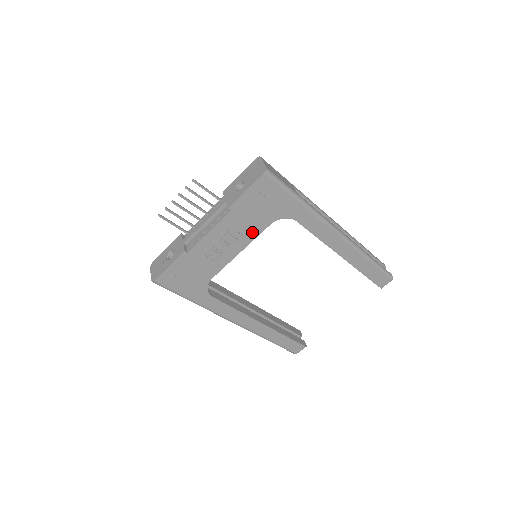
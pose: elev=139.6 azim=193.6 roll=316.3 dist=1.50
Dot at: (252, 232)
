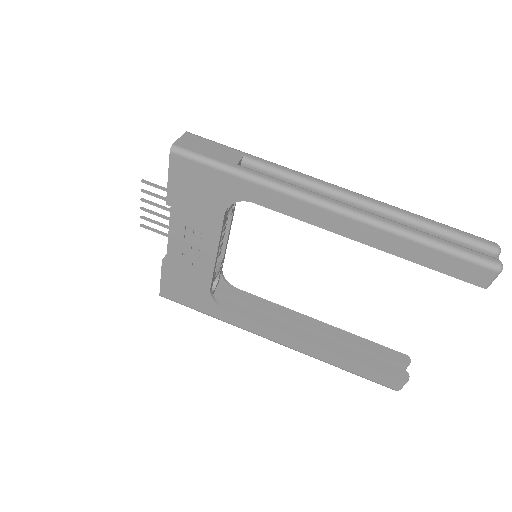
Dot at: (211, 227)
